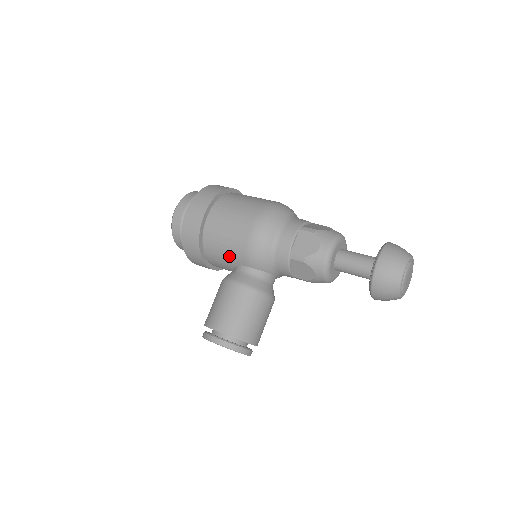
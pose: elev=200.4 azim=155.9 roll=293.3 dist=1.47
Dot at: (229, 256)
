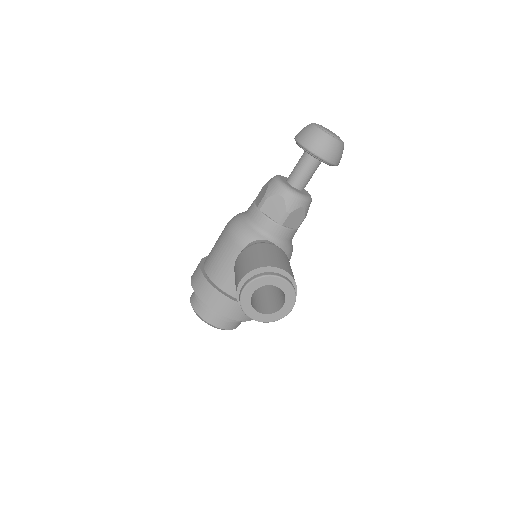
Dot at: (229, 261)
